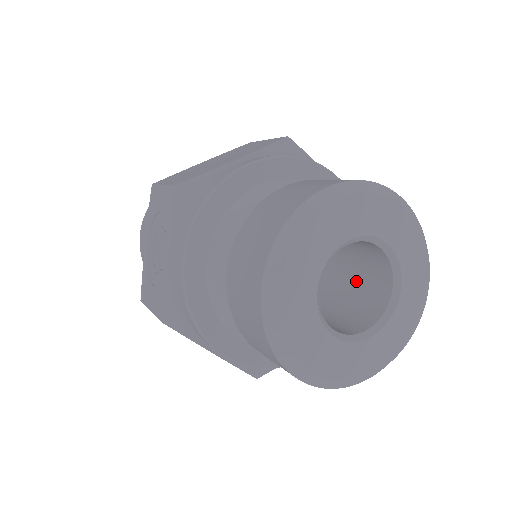
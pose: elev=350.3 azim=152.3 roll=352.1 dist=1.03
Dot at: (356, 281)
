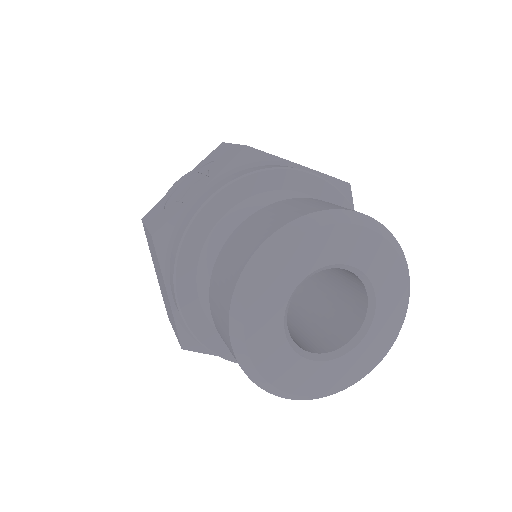
Dot at: (325, 319)
